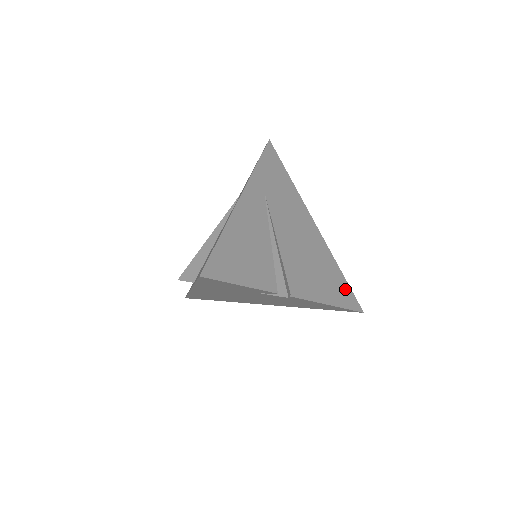
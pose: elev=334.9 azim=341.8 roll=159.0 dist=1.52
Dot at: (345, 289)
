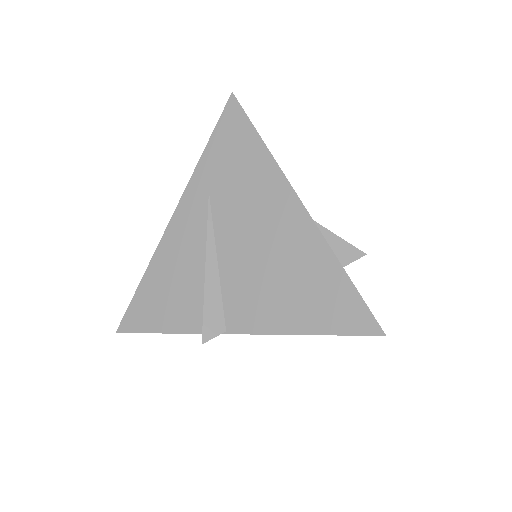
Dot at: (345, 300)
